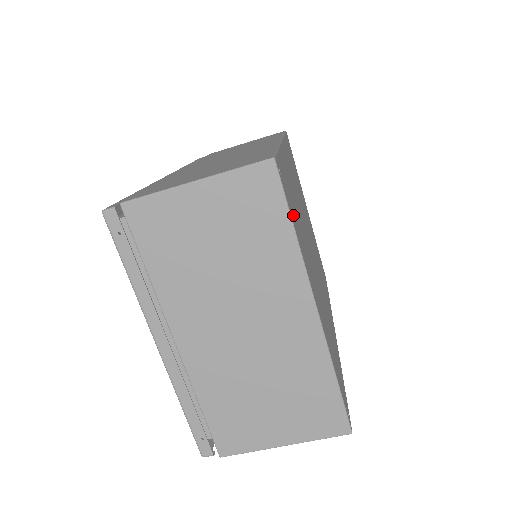
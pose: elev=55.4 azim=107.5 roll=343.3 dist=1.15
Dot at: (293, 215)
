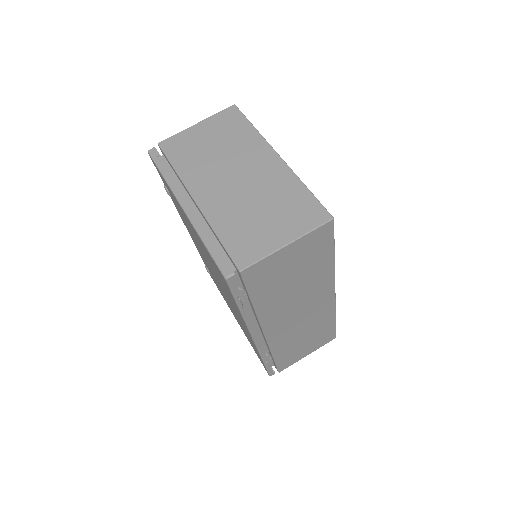
Dot at: occluded
